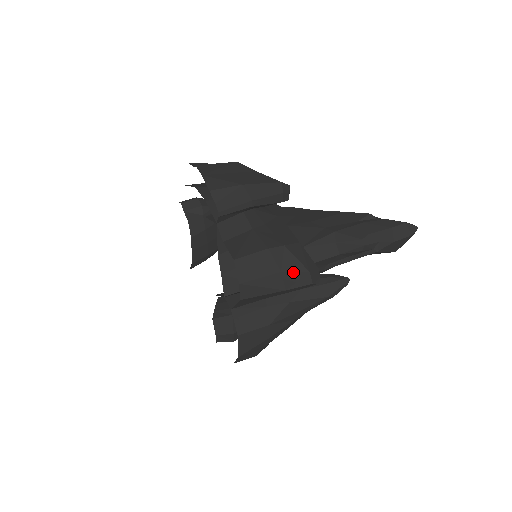
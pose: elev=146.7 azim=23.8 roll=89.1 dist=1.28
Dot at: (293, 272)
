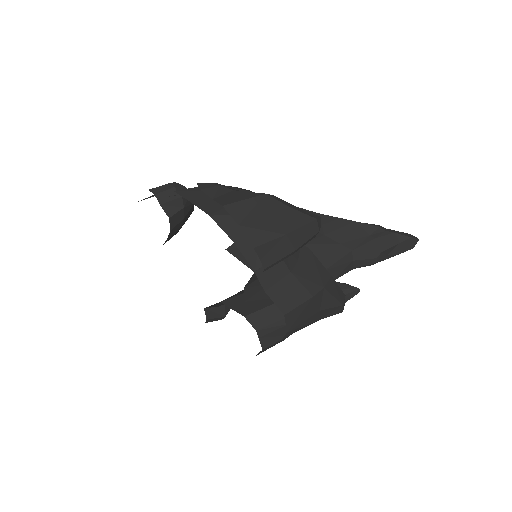
Dot at: (330, 308)
